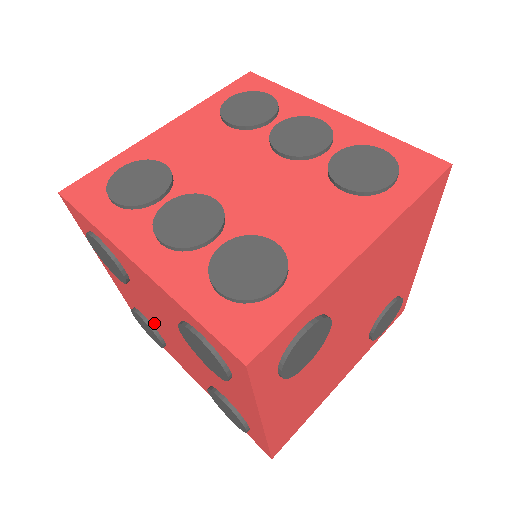
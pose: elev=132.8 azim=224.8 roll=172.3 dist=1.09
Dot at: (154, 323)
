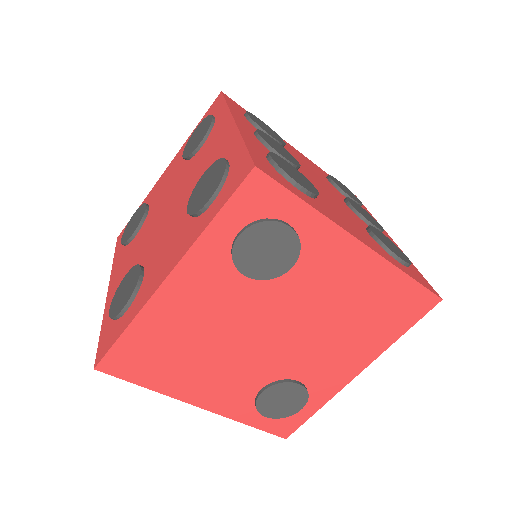
Dot at: (153, 212)
